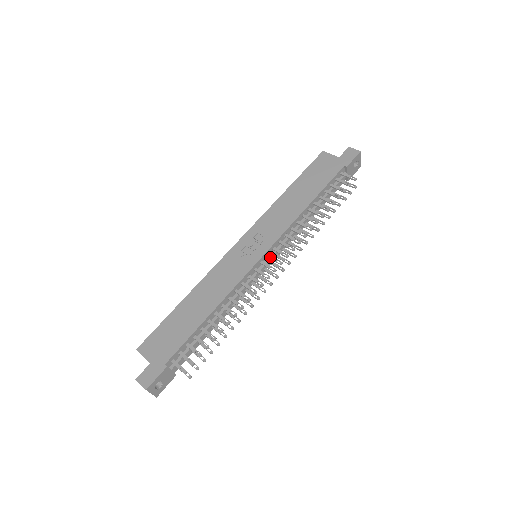
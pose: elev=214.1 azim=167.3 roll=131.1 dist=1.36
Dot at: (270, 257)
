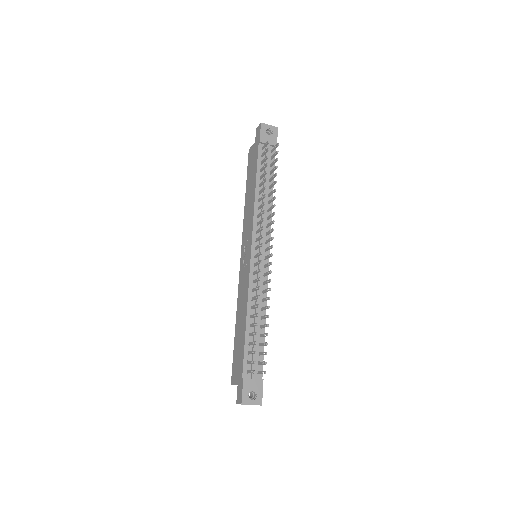
Dot at: (256, 248)
